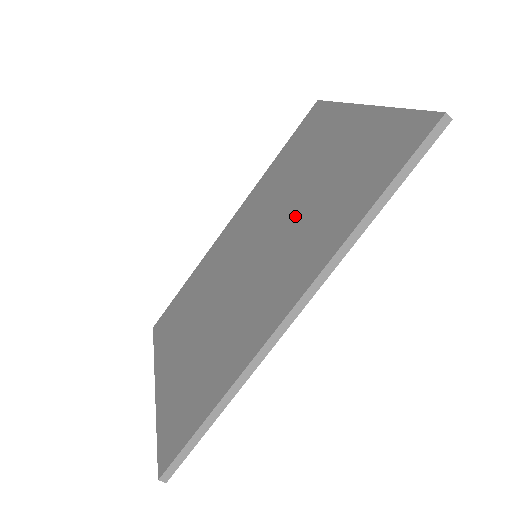
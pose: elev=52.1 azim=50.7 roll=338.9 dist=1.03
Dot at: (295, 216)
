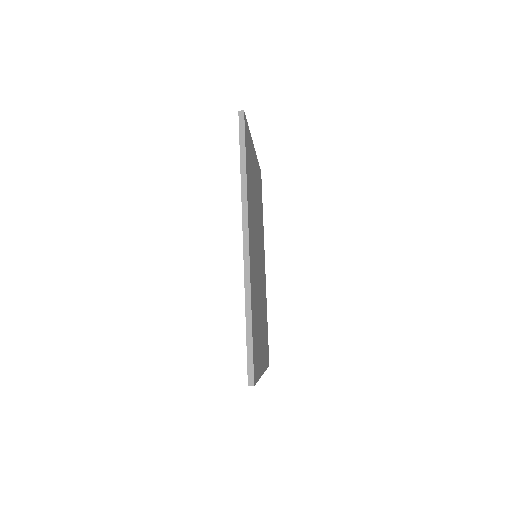
Dot at: occluded
